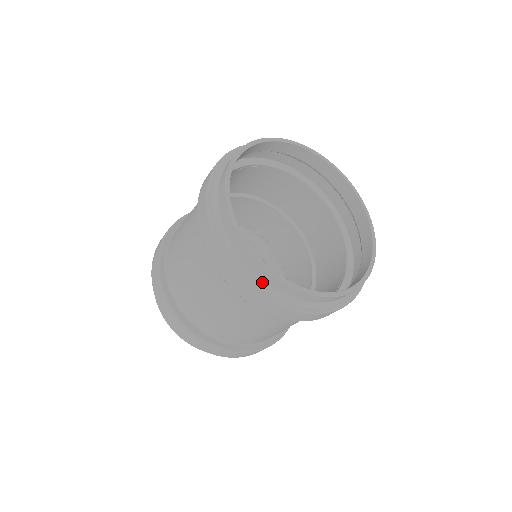
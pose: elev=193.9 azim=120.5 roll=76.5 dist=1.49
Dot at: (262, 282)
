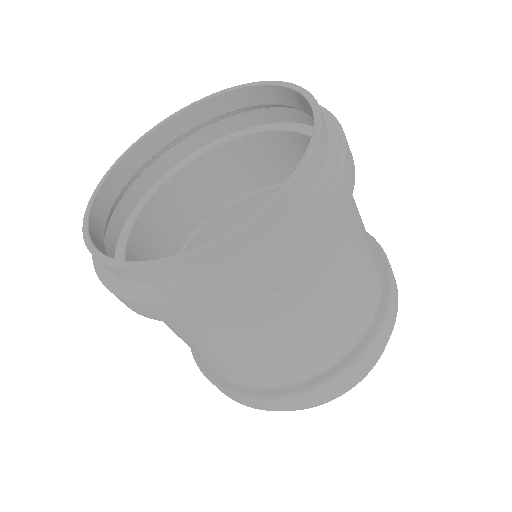
Dot at: (141, 286)
